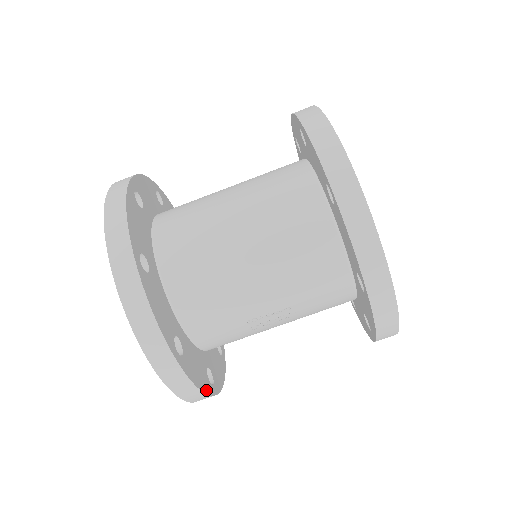
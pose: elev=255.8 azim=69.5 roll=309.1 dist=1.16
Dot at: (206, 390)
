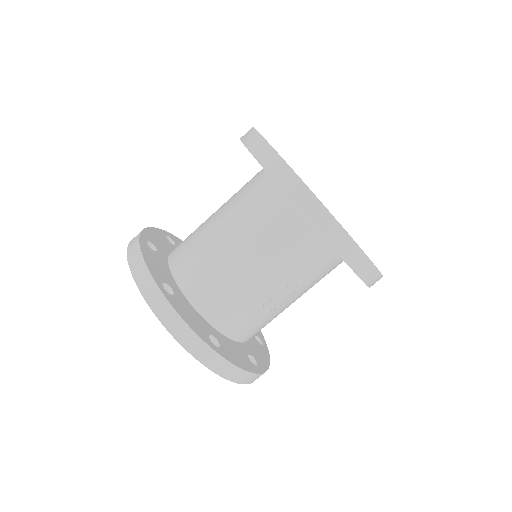
Dot at: (250, 370)
